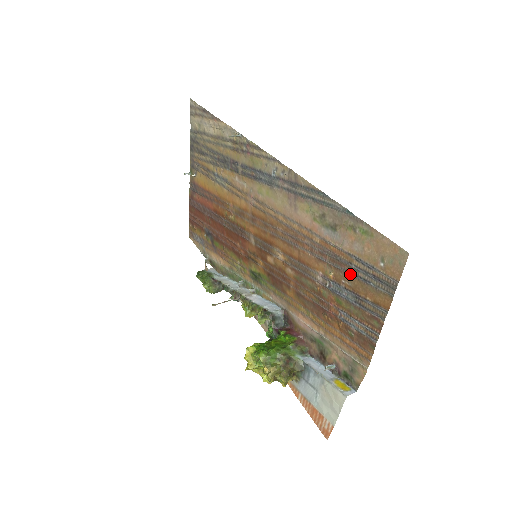
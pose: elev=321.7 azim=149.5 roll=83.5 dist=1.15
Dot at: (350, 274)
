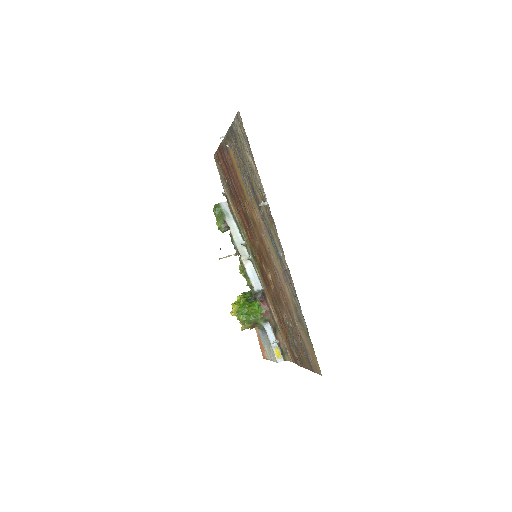
Dot at: (298, 339)
